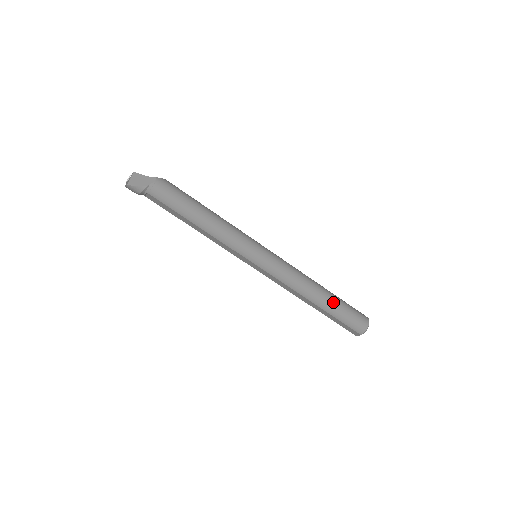
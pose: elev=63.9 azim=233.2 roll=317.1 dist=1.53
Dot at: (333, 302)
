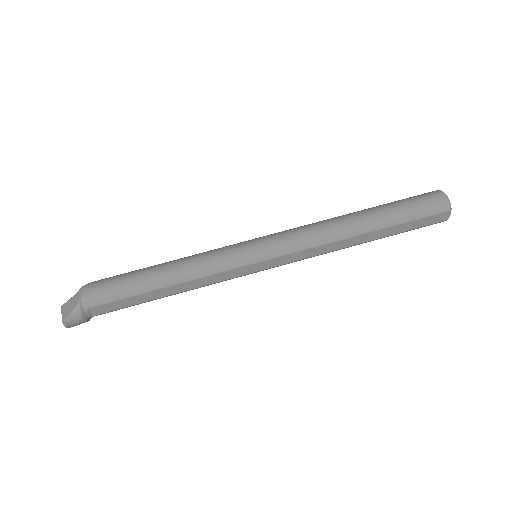
Dot at: (380, 212)
